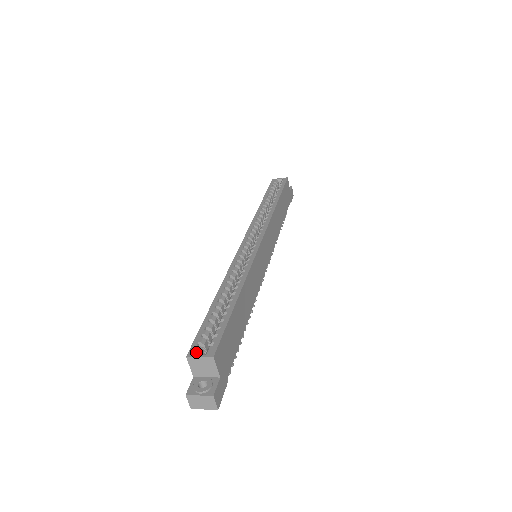
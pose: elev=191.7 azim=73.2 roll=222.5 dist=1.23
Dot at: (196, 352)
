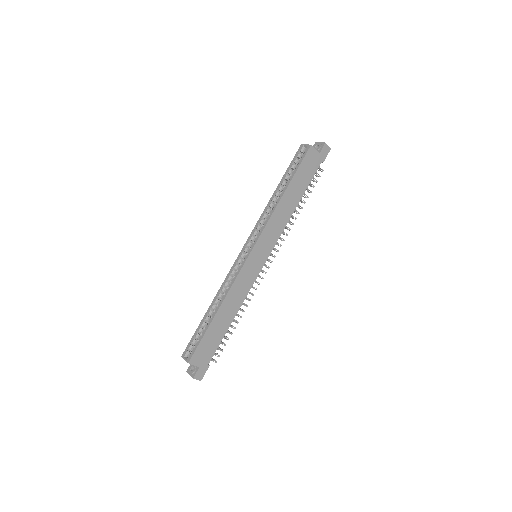
Dot at: (185, 355)
